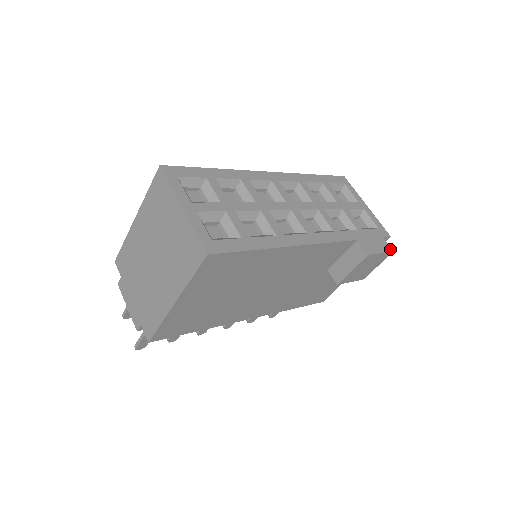
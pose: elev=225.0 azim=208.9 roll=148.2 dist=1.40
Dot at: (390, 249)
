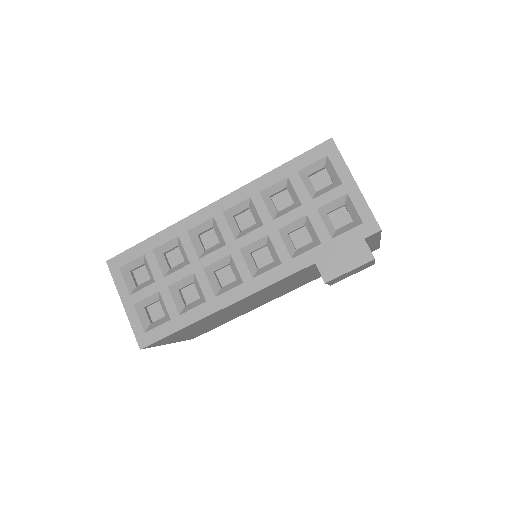
Dot at: (369, 257)
